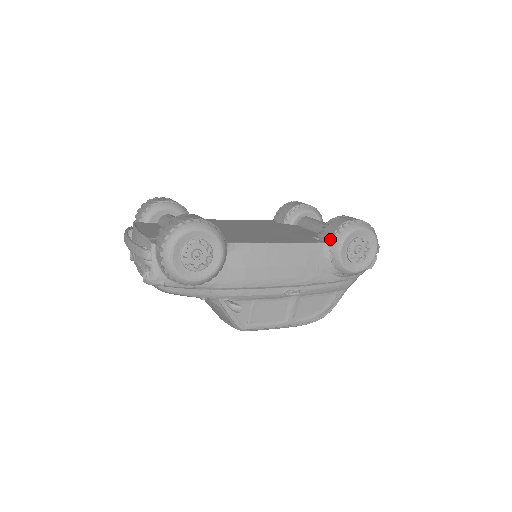
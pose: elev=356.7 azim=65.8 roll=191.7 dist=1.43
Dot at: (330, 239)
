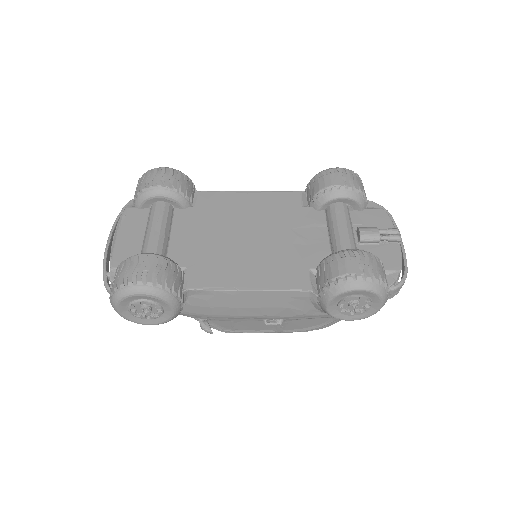
Dot at: (320, 287)
